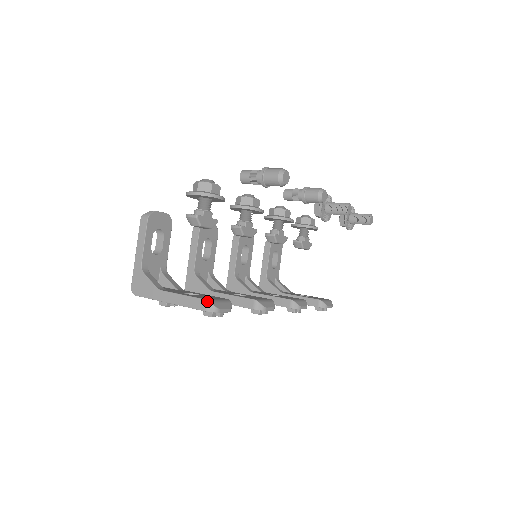
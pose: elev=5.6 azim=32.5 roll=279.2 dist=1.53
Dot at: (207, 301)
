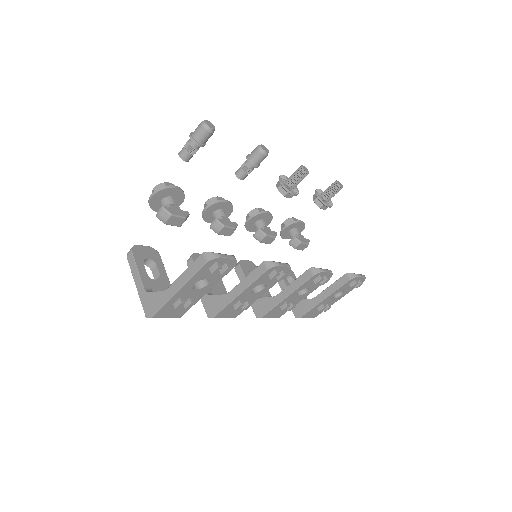
Dot at: (204, 253)
